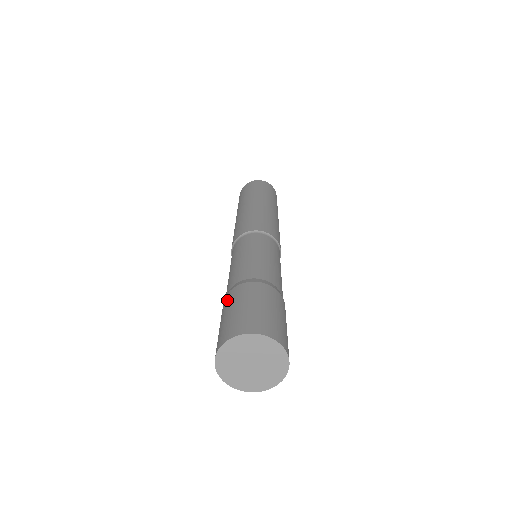
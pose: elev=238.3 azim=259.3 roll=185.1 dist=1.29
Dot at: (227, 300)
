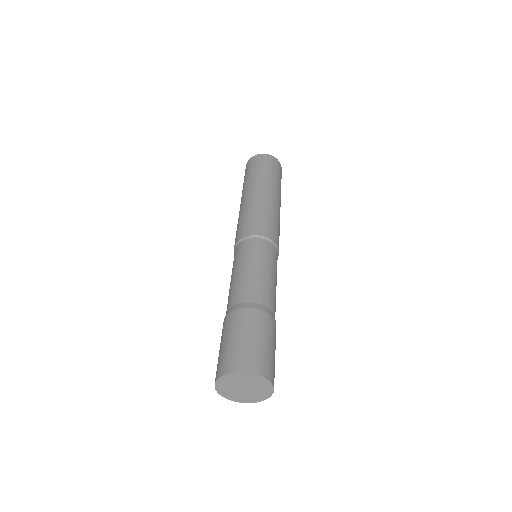
Dot at: (225, 324)
